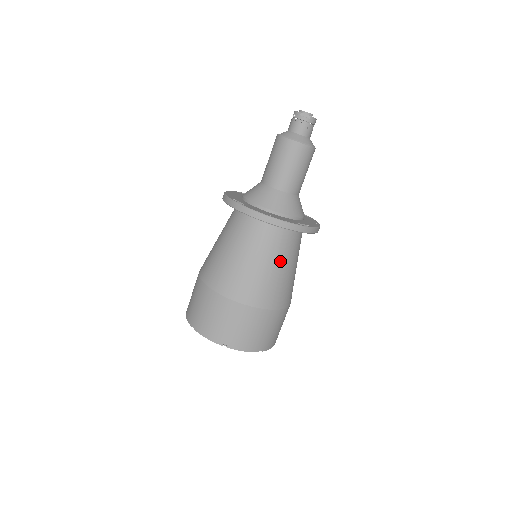
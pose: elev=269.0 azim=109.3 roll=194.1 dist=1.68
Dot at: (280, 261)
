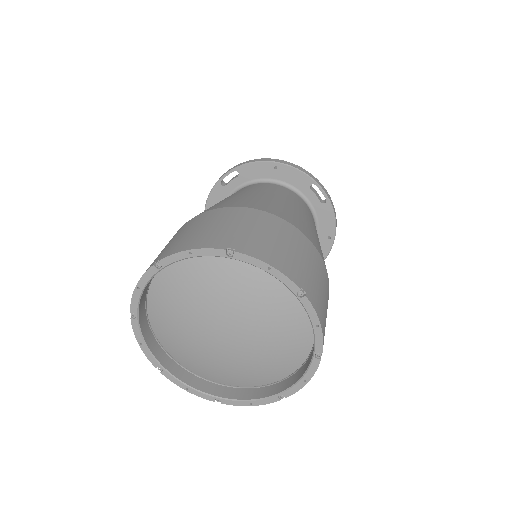
Dot at: (300, 208)
